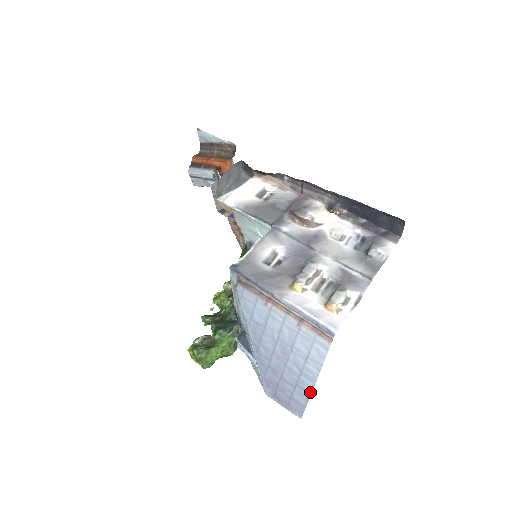
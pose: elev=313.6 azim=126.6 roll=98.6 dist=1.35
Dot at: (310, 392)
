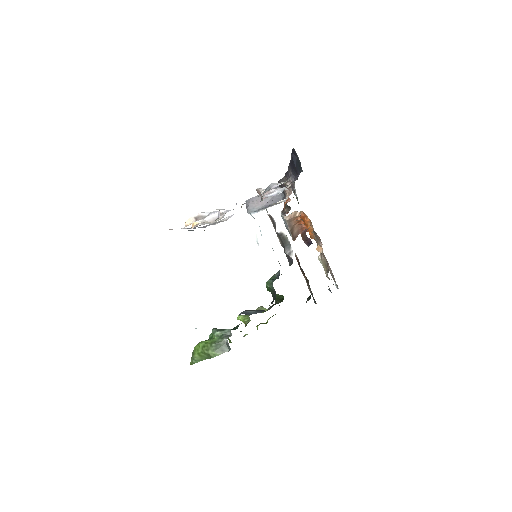
Dot at: occluded
